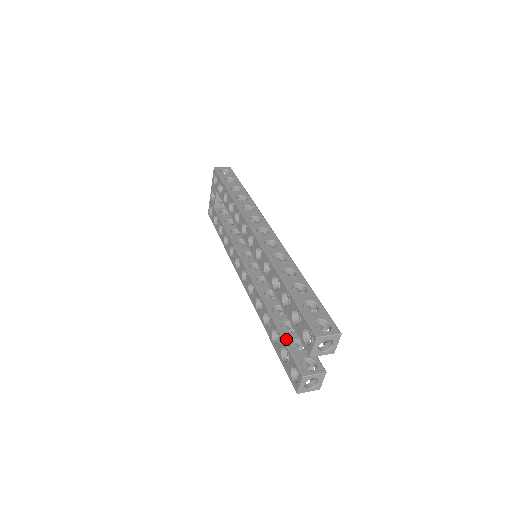
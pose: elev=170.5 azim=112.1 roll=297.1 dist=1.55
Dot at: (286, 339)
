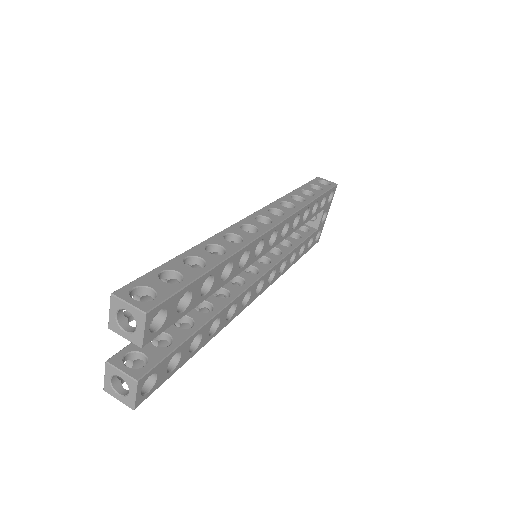
Dot at: occluded
